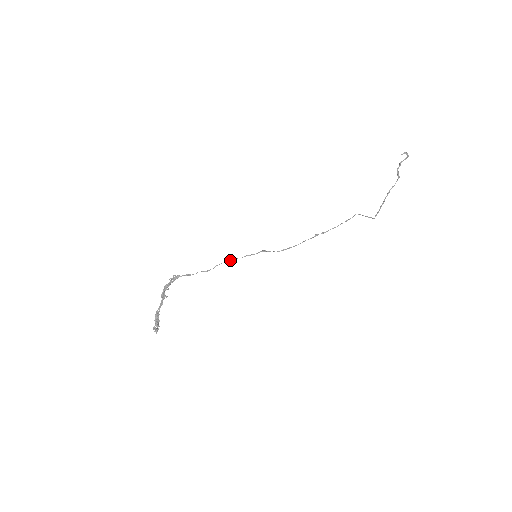
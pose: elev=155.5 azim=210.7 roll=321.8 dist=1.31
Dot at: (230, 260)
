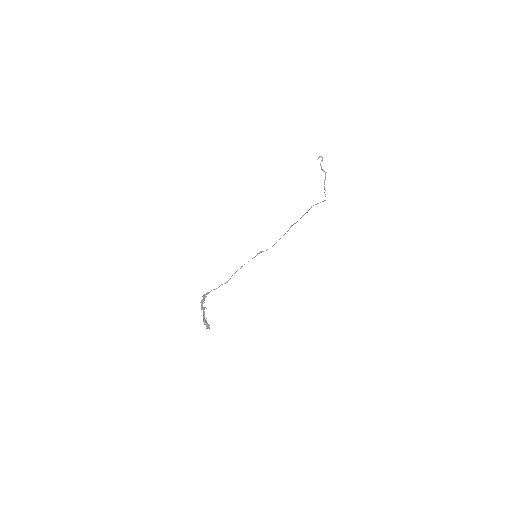
Dot at: occluded
